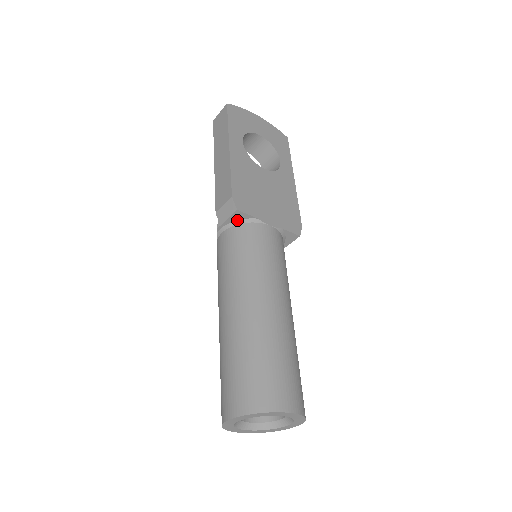
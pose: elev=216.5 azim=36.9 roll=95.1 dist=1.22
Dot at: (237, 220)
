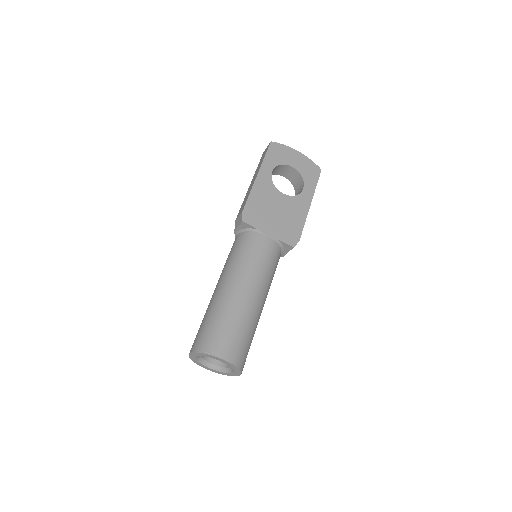
Dot at: (245, 228)
